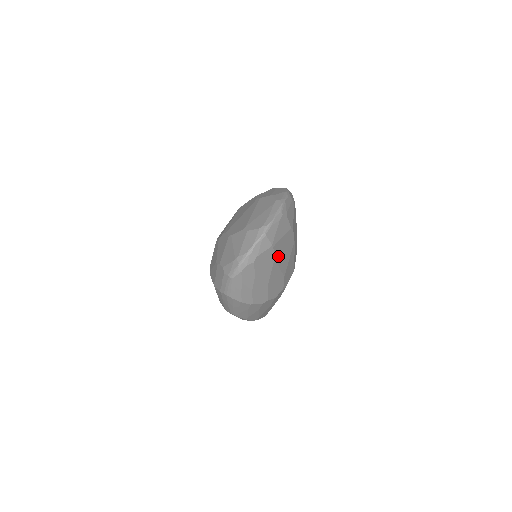
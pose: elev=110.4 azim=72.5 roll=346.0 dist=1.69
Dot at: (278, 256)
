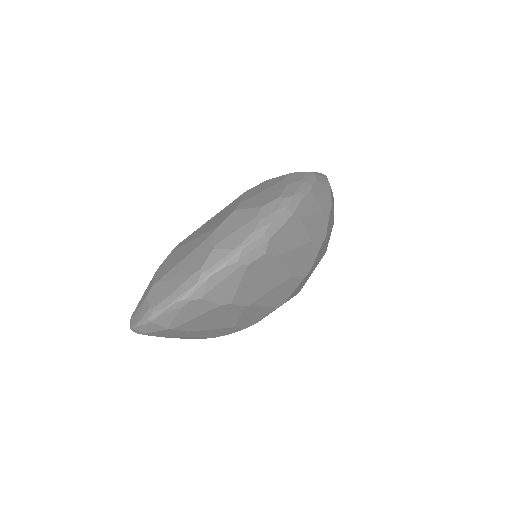
Dot at: (198, 326)
